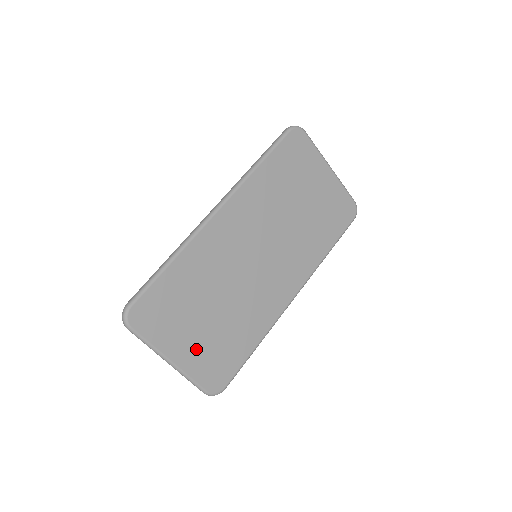
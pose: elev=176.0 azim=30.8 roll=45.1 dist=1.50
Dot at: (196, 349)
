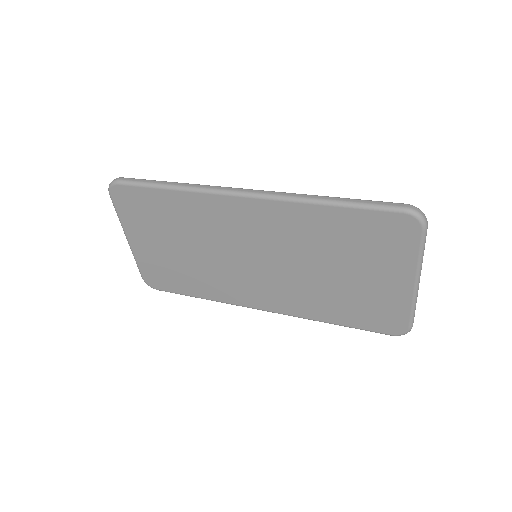
Dot at: (151, 253)
